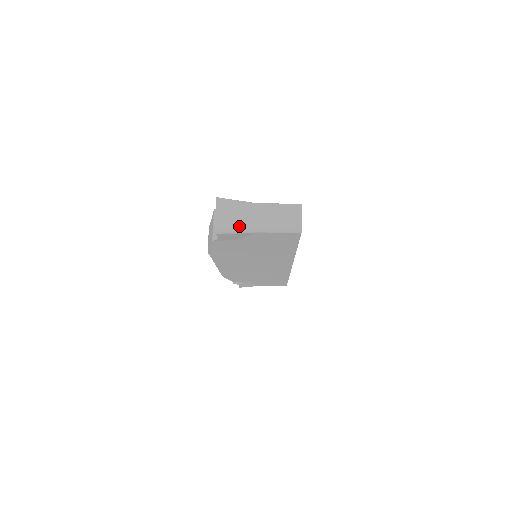
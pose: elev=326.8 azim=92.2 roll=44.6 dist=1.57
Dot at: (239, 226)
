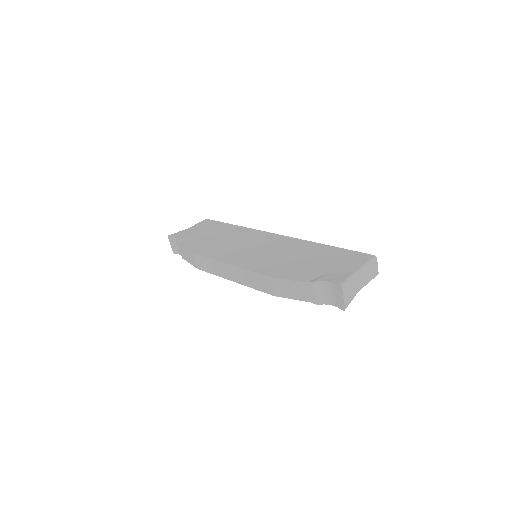
Dot at: (354, 296)
